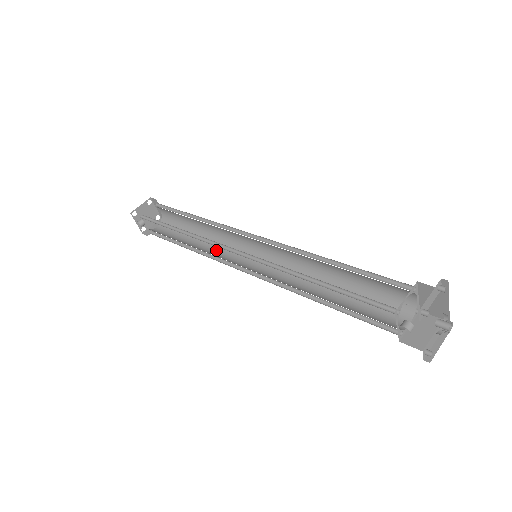
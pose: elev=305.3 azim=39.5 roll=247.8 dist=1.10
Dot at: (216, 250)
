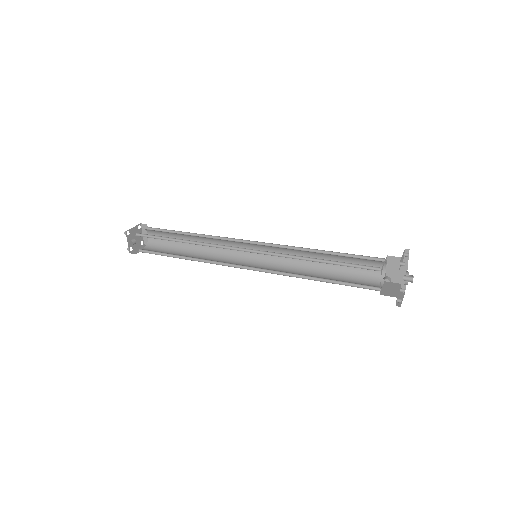
Dot at: (212, 259)
